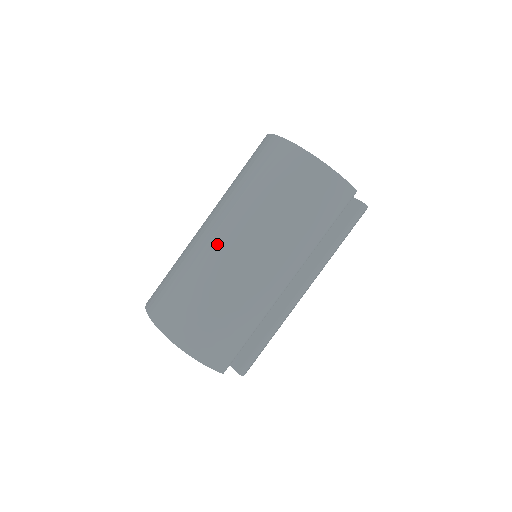
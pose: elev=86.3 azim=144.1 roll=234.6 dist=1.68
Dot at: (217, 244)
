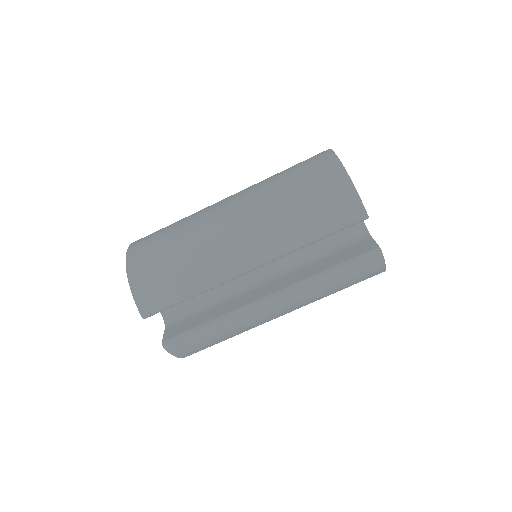
Dot at: (218, 204)
